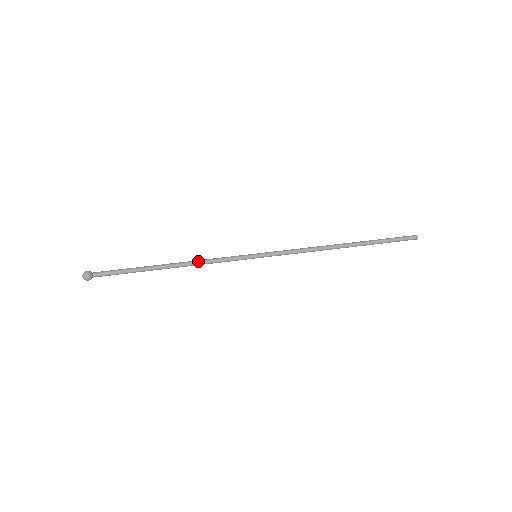
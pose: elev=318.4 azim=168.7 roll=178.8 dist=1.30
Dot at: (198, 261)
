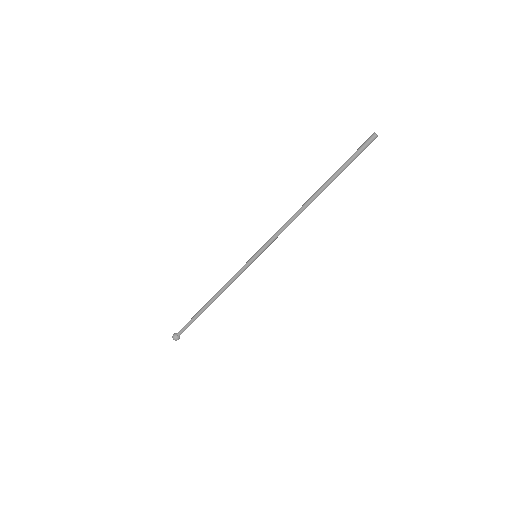
Dot at: (223, 287)
